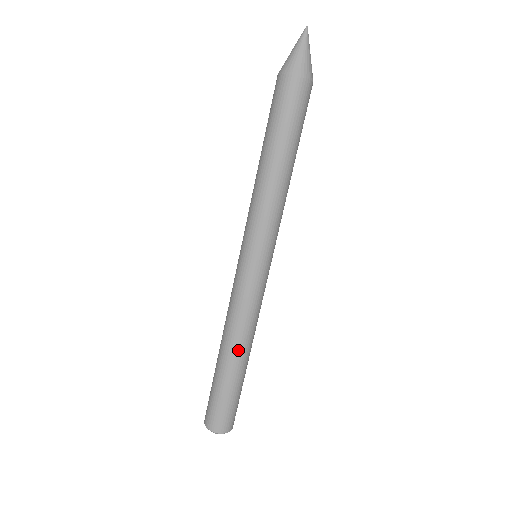
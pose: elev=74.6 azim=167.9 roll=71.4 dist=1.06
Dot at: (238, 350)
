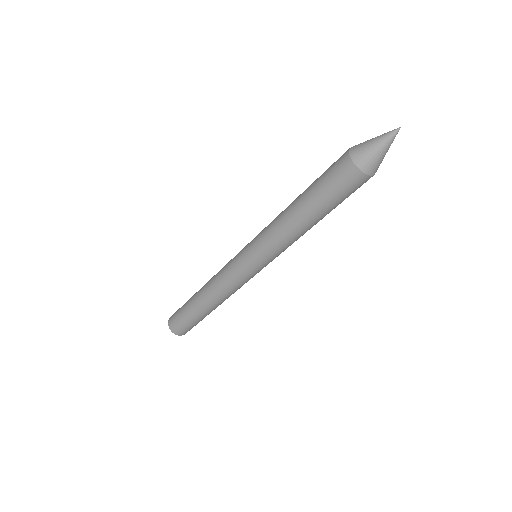
Dot at: (205, 298)
